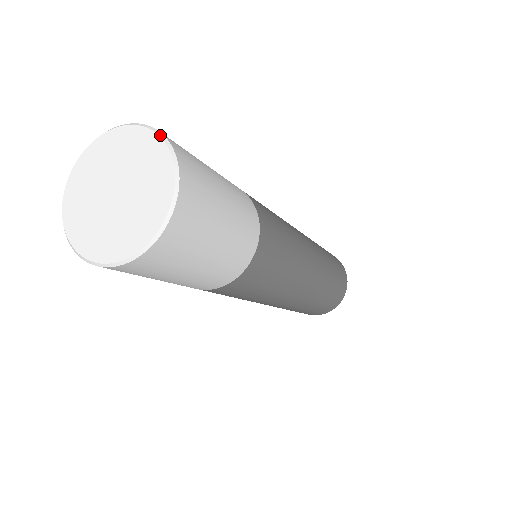
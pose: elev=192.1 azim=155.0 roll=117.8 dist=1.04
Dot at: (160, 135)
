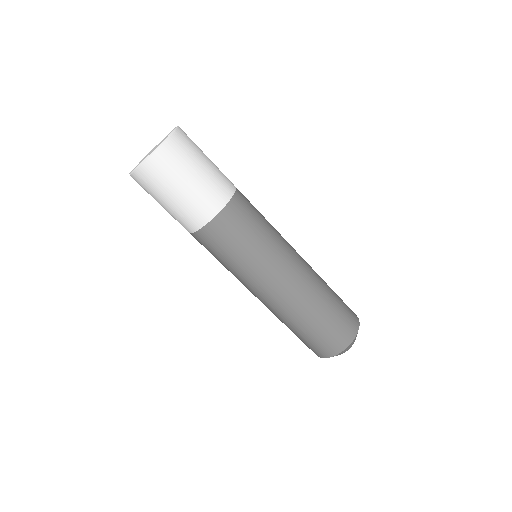
Dot at: occluded
